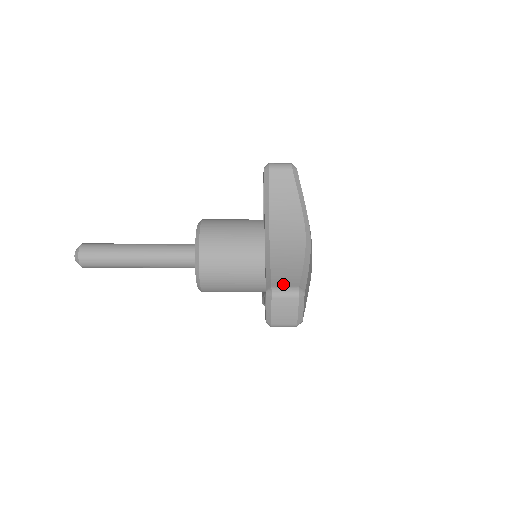
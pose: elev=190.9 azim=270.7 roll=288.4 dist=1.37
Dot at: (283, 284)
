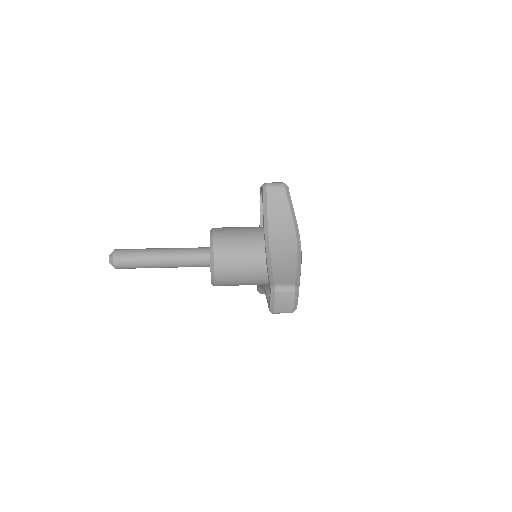
Dot at: (283, 282)
